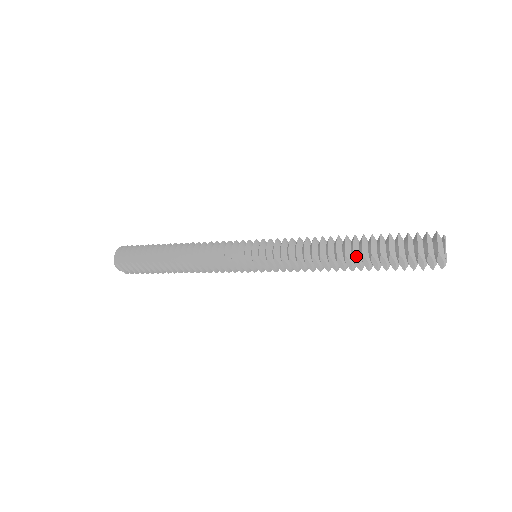
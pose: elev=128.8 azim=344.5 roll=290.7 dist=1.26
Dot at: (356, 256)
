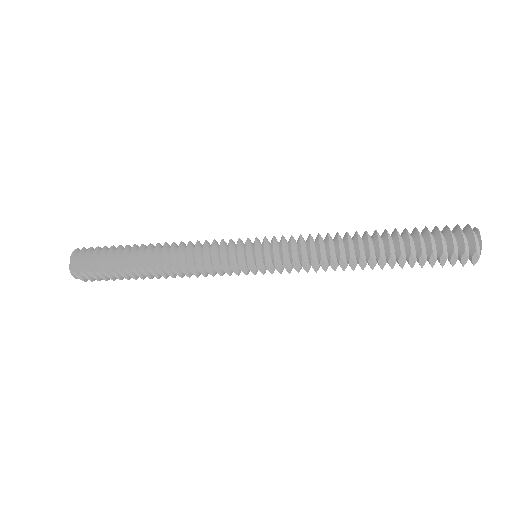
Dot at: (382, 255)
